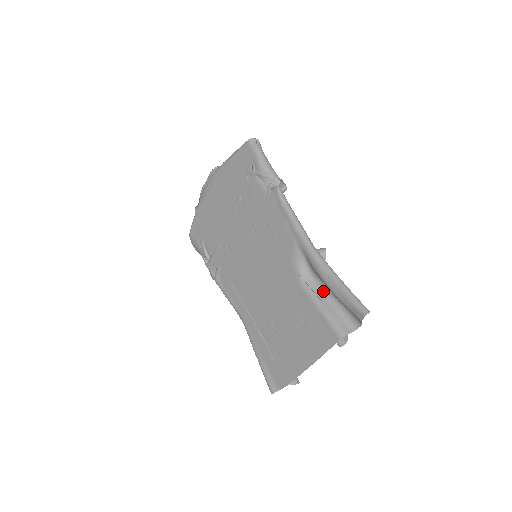
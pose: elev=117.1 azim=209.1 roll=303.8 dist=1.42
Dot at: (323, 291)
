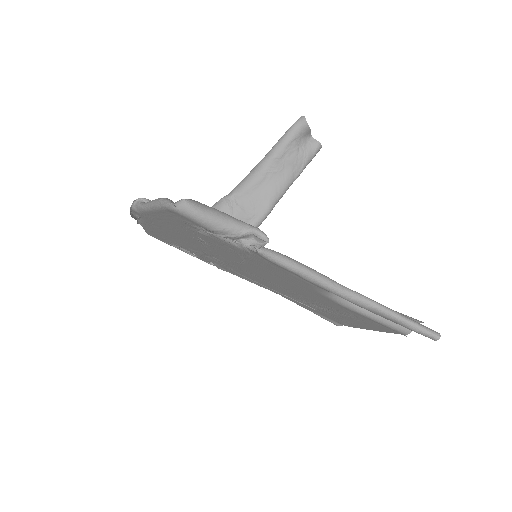
Dot at: occluded
